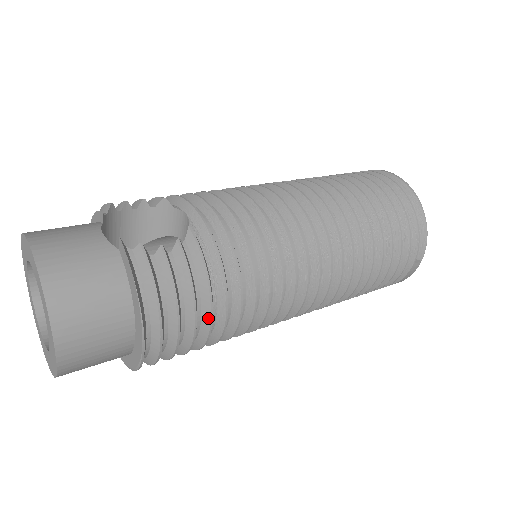
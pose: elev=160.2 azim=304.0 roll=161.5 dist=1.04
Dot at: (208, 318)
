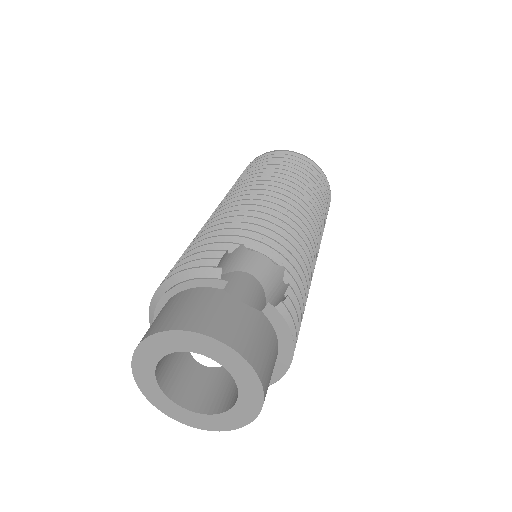
Dot at: occluded
